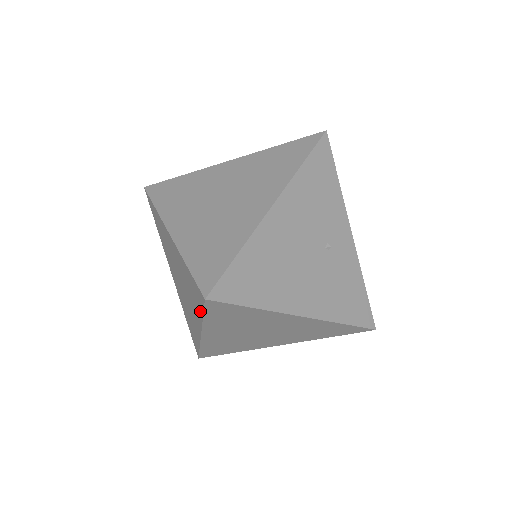
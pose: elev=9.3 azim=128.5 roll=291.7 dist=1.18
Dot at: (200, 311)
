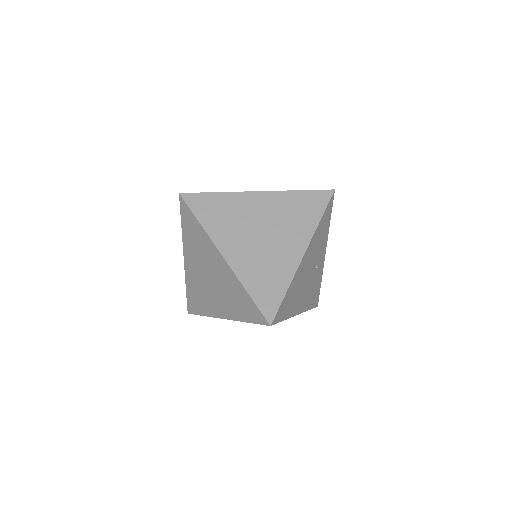
Dot at: (246, 318)
